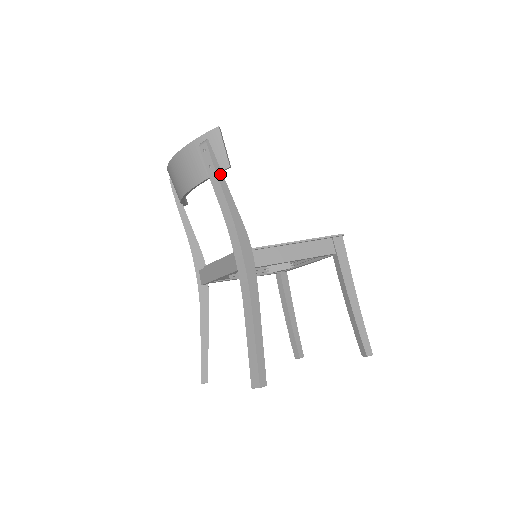
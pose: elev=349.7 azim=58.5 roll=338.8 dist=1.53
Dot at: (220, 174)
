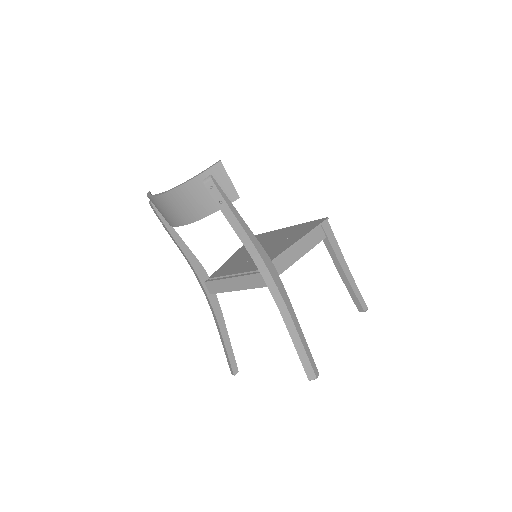
Dot at: (232, 207)
